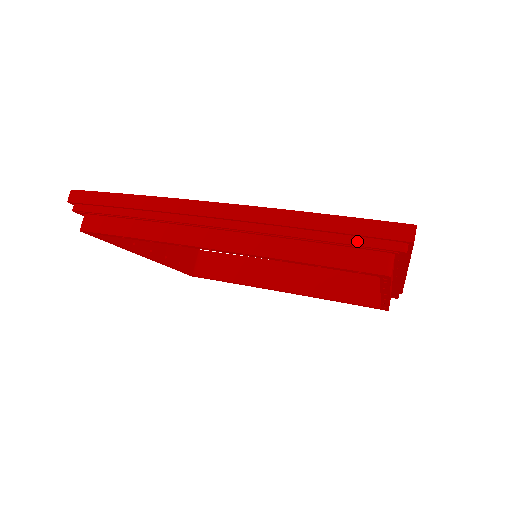
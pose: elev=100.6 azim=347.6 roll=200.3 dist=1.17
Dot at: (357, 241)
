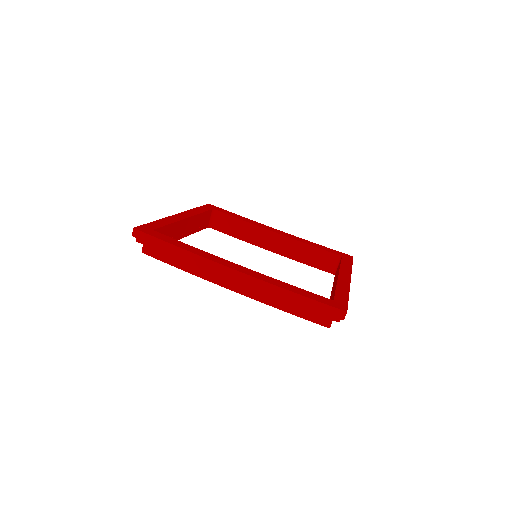
Dot at: (315, 311)
